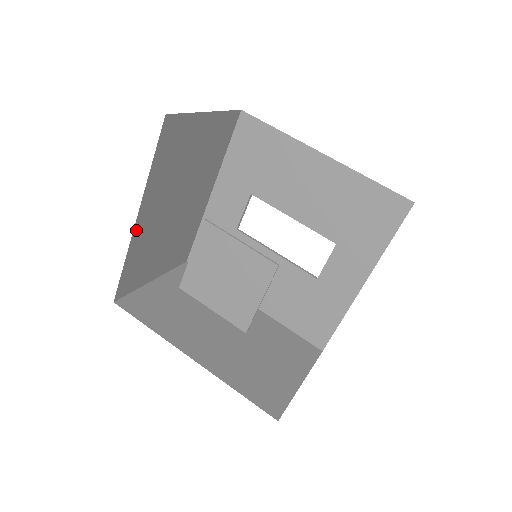
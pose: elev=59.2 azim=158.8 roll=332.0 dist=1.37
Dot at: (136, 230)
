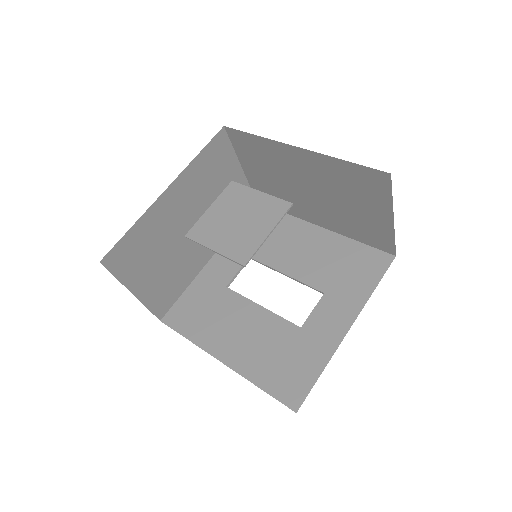
Dot at: (159, 201)
